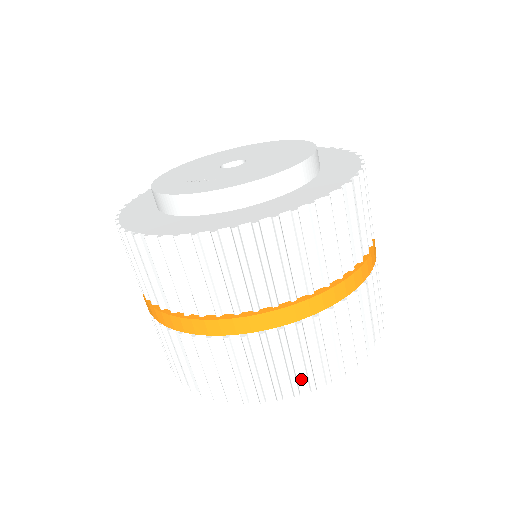
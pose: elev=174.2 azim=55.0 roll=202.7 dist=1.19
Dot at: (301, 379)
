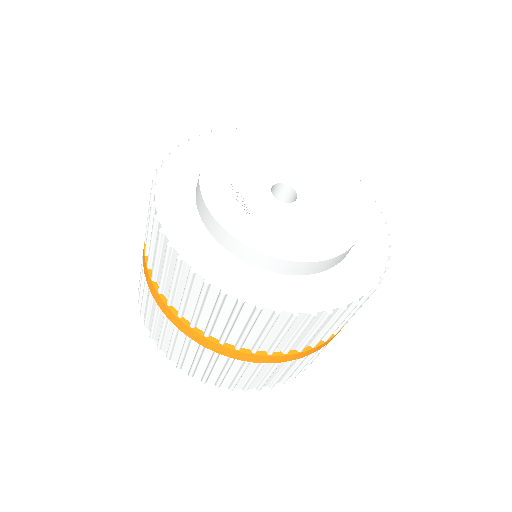
Dot at: (199, 371)
